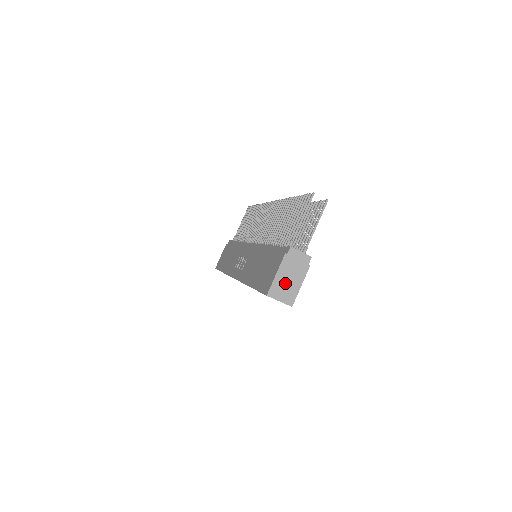
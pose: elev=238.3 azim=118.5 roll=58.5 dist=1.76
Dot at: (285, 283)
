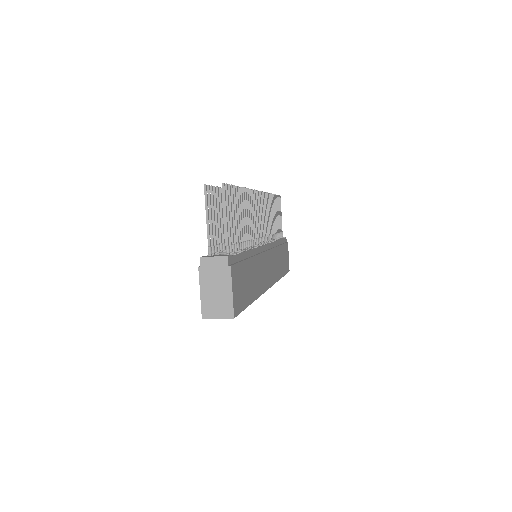
Dot at: (214, 297)
